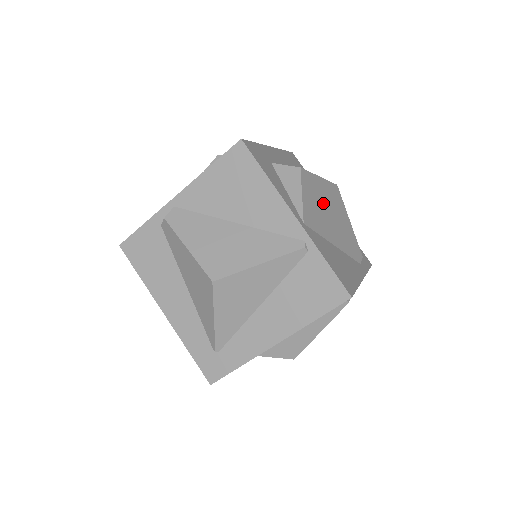
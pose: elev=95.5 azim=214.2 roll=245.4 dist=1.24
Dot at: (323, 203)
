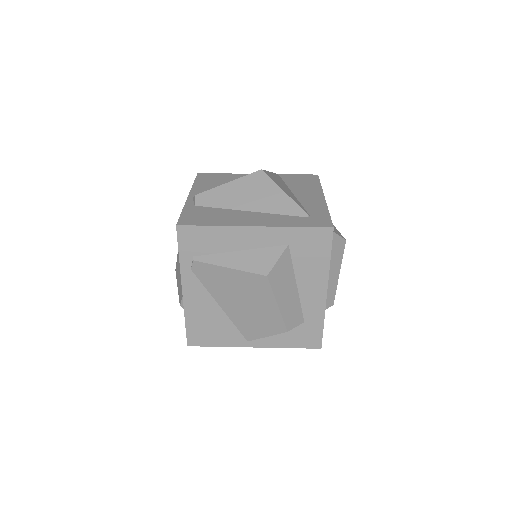
Dot at: occluded
